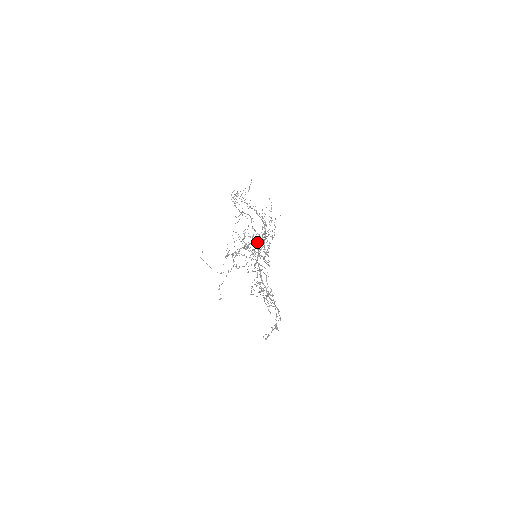
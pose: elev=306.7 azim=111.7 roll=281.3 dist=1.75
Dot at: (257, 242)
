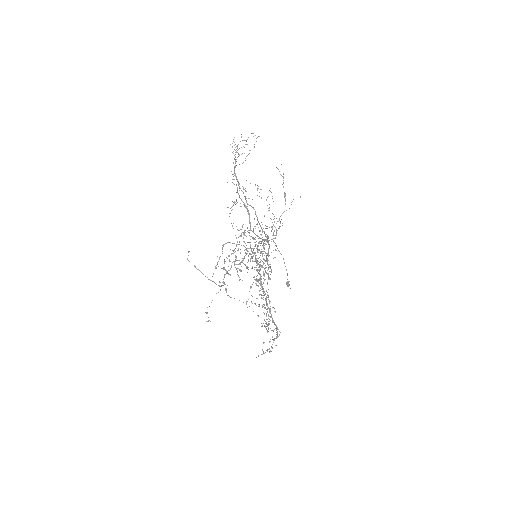
Dot at: occluded
